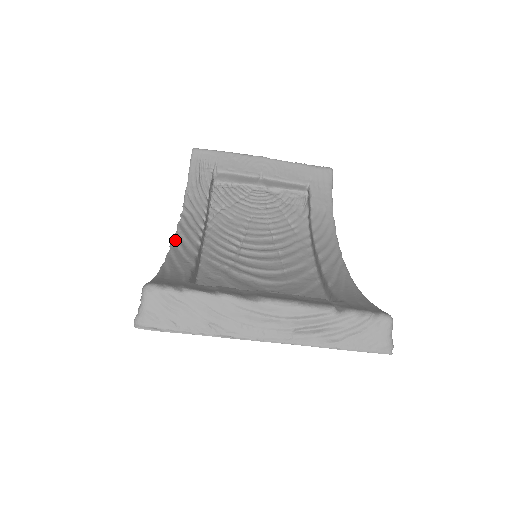
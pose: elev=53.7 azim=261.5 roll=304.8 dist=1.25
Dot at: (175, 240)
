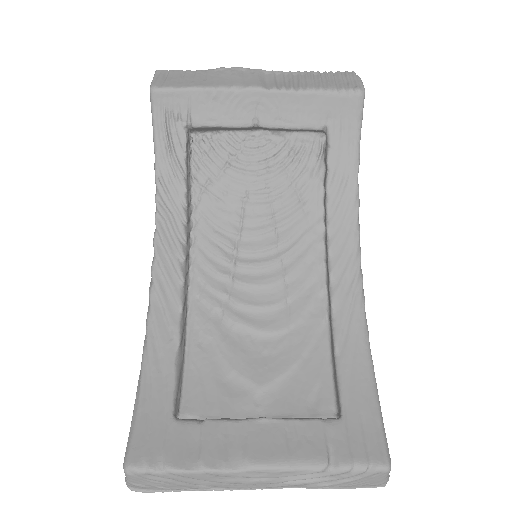
Dot at: (153, 284)
